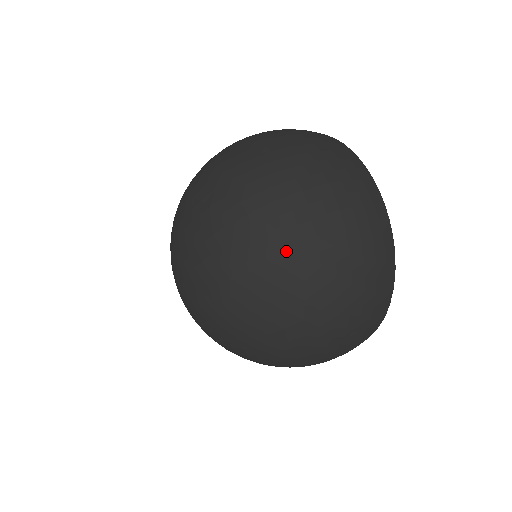
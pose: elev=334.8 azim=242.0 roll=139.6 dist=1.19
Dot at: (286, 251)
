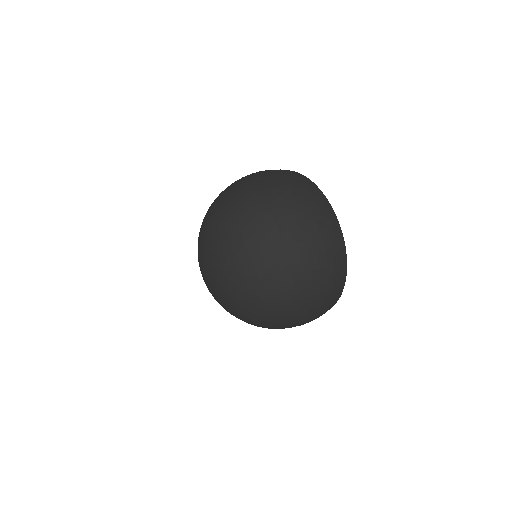
Dot at: (278, 318)
